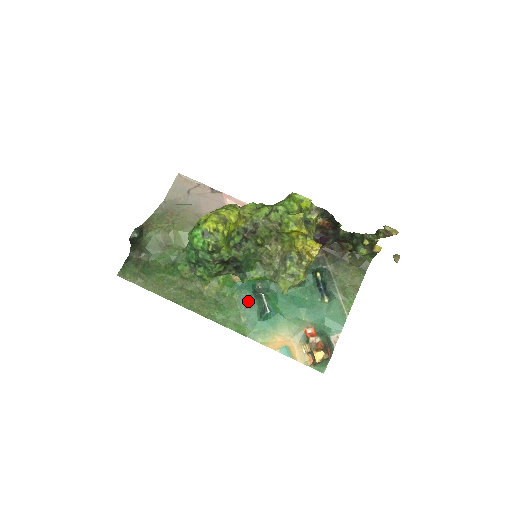
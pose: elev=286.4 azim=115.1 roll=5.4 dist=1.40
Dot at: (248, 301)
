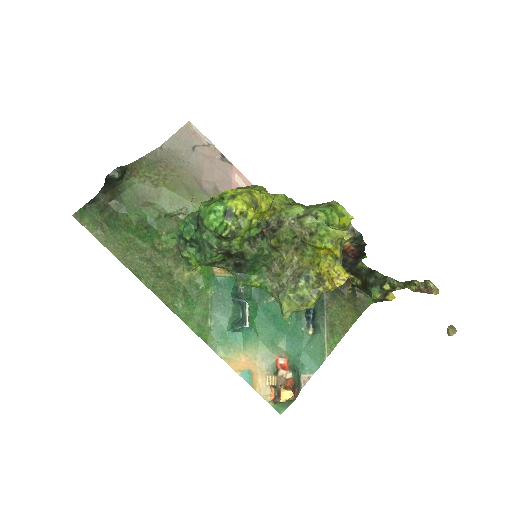
Dot at: (223, 303)
